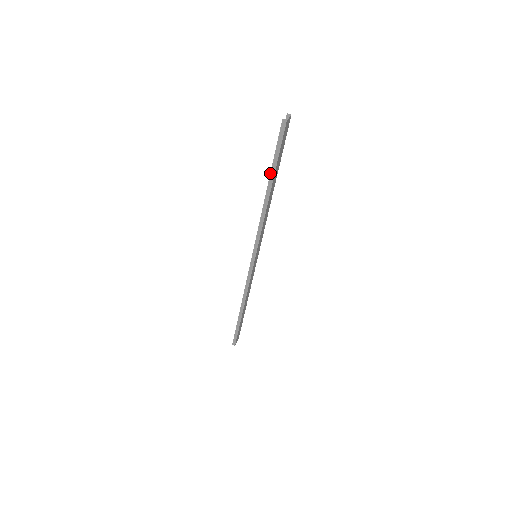
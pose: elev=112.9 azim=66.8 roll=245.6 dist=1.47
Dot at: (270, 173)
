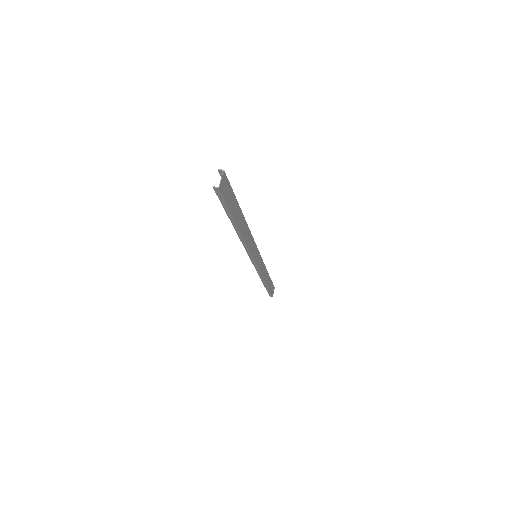
Dot at: occluded
